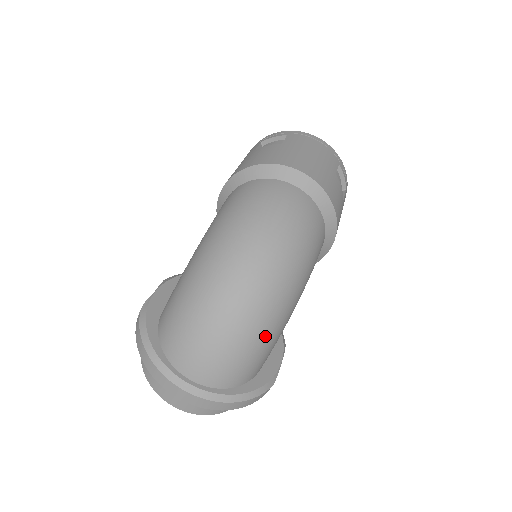
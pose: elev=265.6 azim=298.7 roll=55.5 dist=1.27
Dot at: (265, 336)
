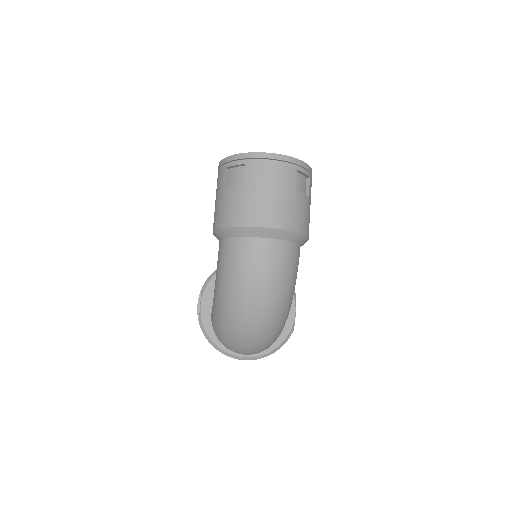
Dot at: (278, 331)
